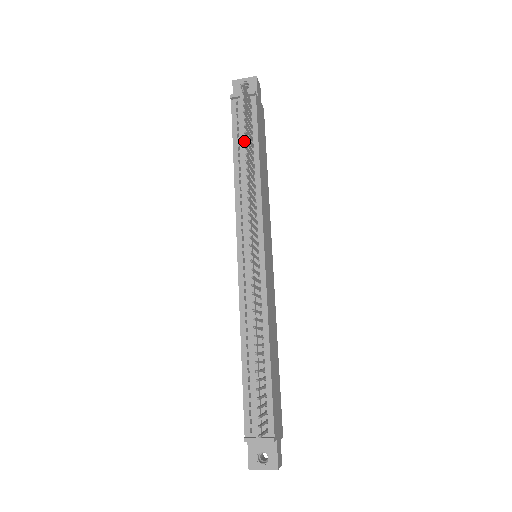
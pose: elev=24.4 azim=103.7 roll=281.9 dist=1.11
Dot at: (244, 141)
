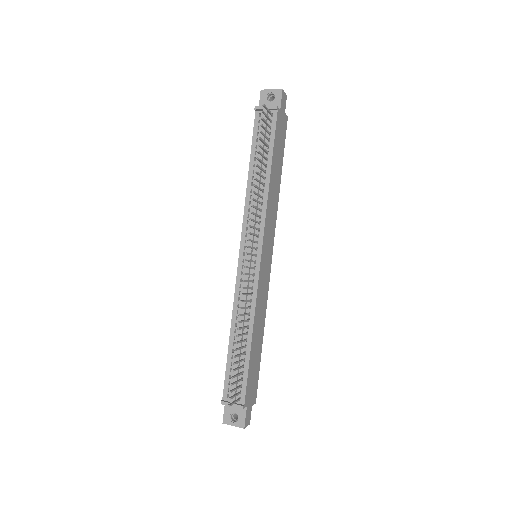
Dot at: occluded
